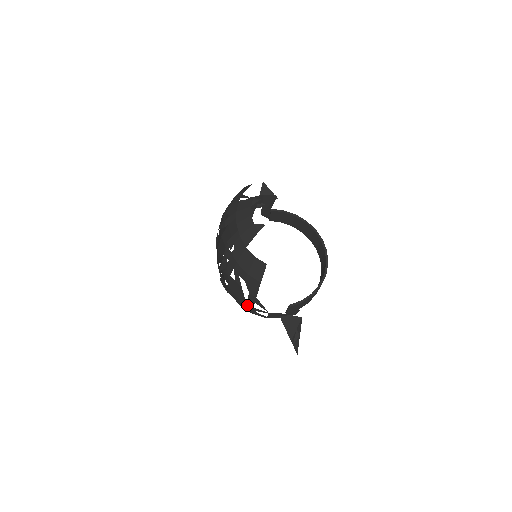
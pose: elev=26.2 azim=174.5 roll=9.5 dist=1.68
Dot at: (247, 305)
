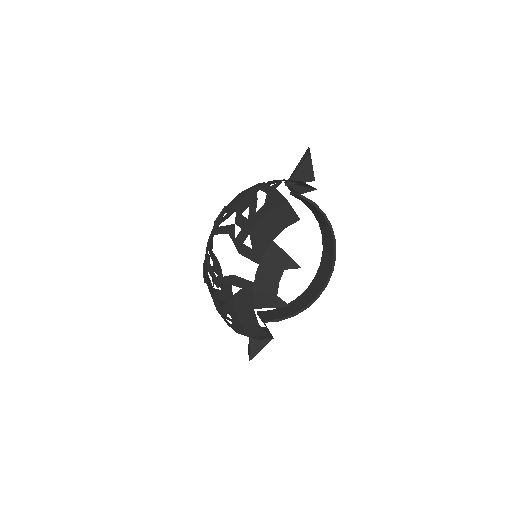
Dot at: occluded
